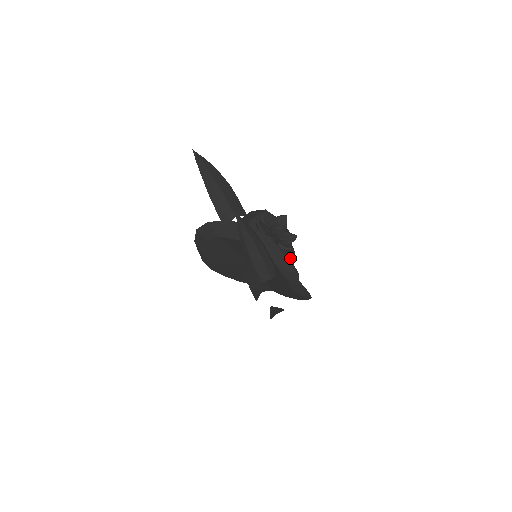
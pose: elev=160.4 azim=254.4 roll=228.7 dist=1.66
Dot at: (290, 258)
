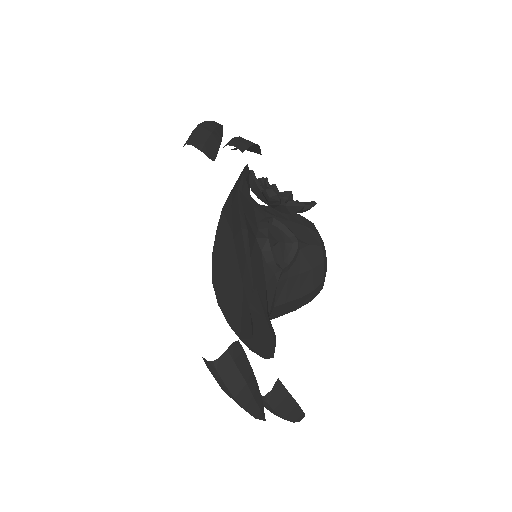
Dot at: (279, 232)
